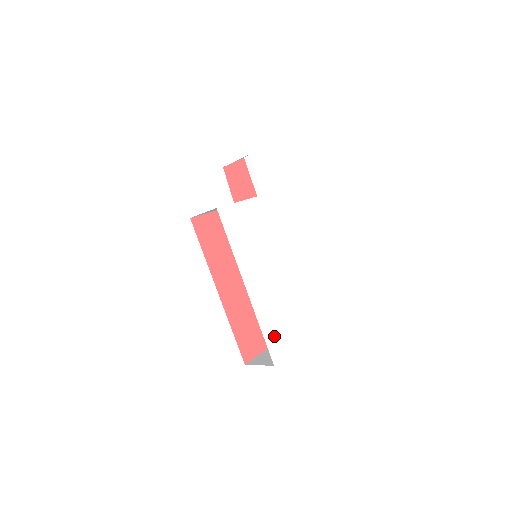
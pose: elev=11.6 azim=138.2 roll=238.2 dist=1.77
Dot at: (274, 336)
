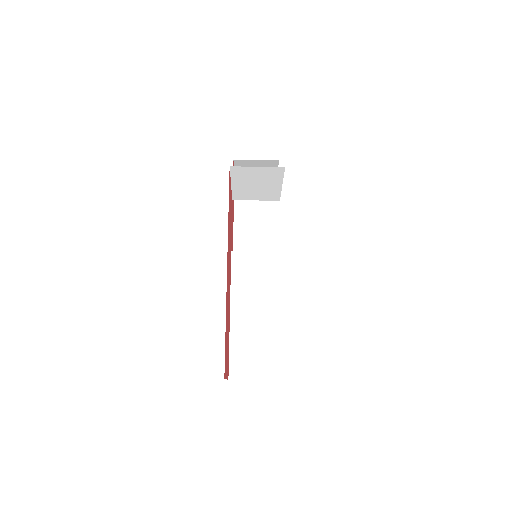
Dot at: occluded
